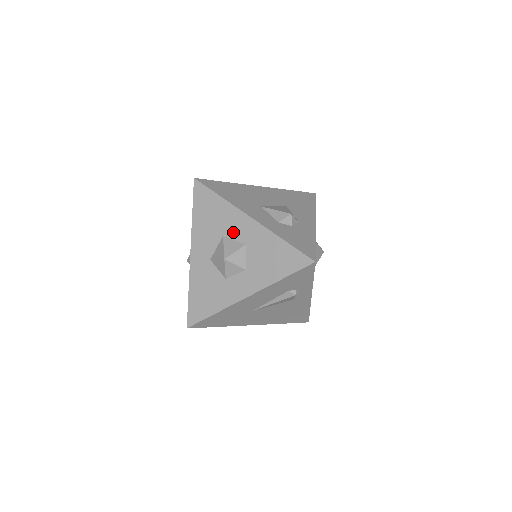
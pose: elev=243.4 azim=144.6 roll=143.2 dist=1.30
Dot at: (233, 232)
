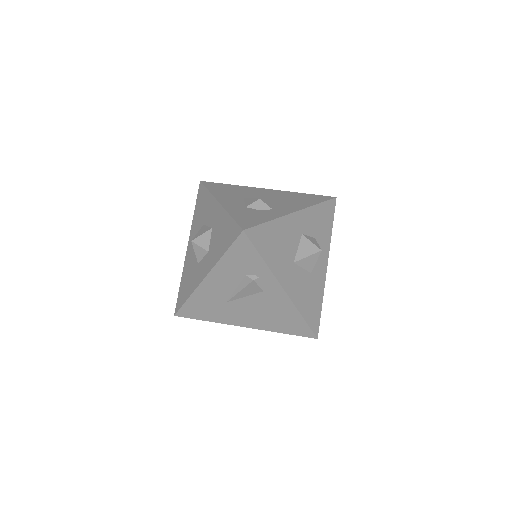
Dot at: (208, 219)
